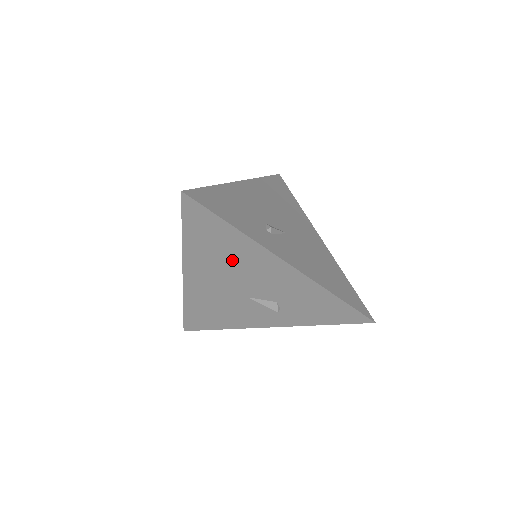
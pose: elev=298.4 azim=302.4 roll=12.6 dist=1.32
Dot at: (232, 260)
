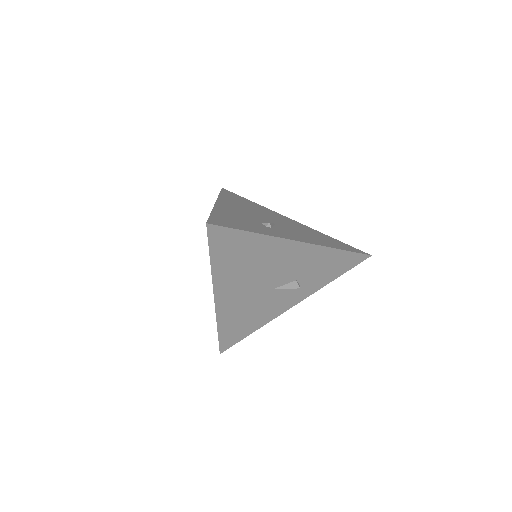
Dot at: (255, 263)
